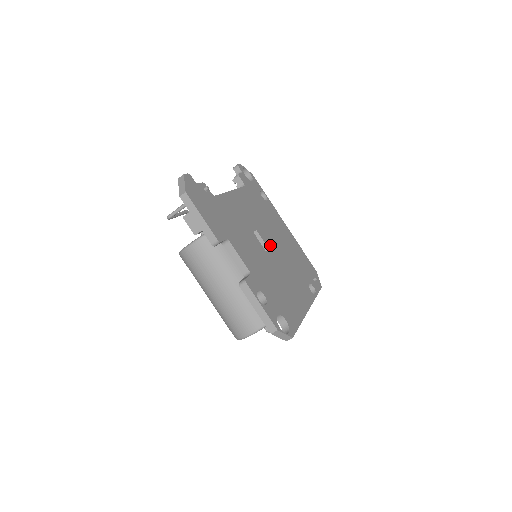
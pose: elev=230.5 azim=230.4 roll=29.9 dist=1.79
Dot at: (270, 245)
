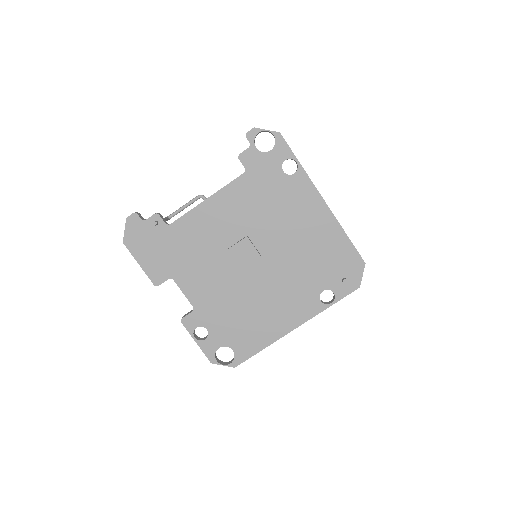
Dot at: (247, 263)
